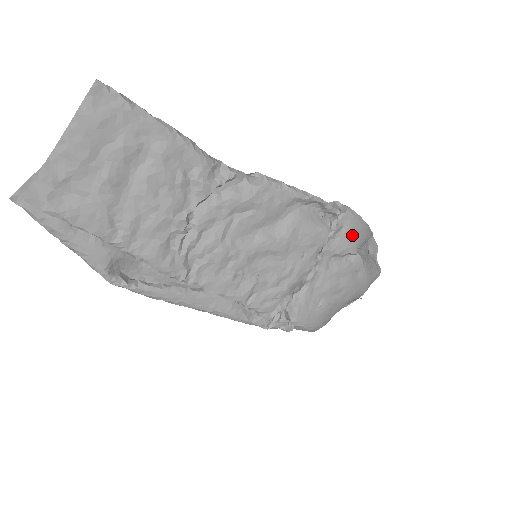
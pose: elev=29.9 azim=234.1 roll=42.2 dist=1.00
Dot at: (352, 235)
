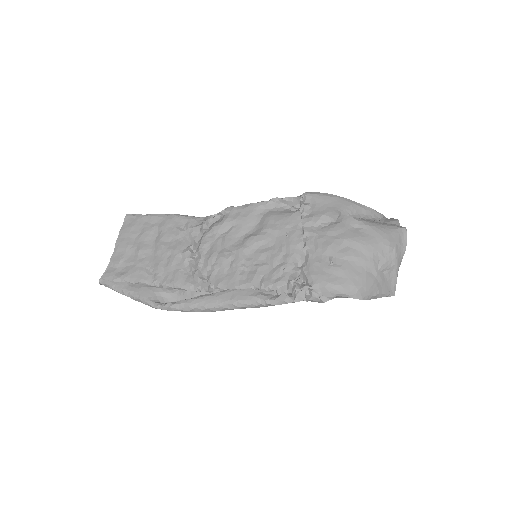
Dot at: (324, 205)
